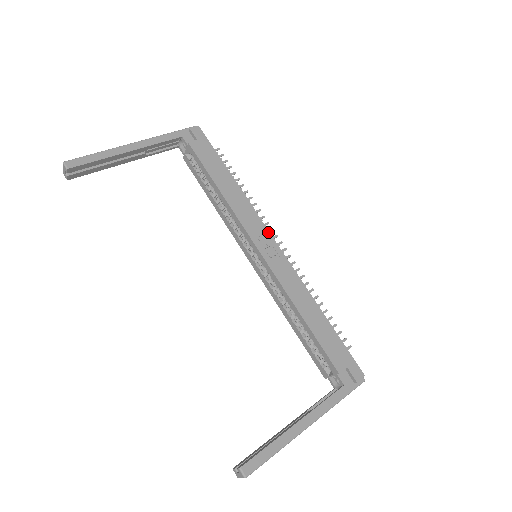
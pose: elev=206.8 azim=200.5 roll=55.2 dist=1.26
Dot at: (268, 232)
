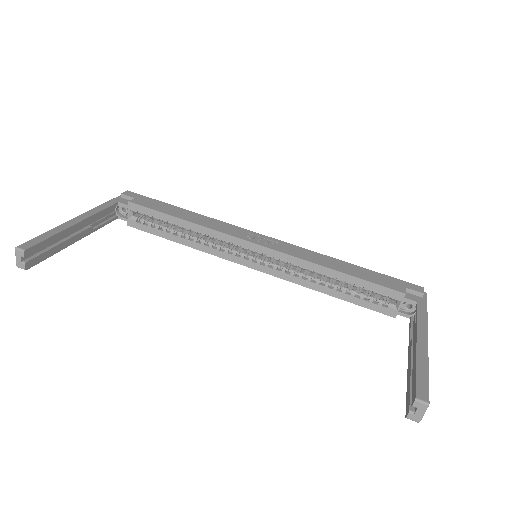
Dot at: (252, 232)
